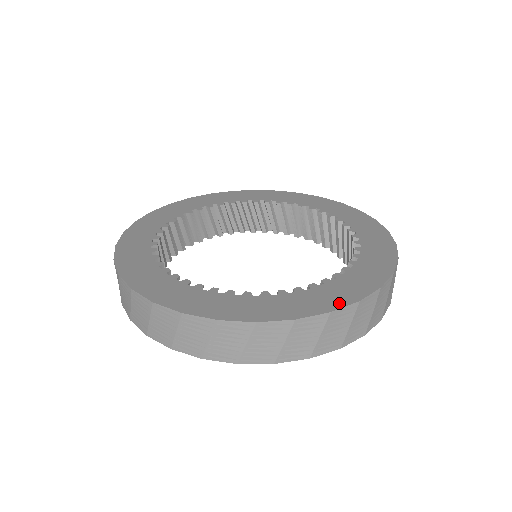
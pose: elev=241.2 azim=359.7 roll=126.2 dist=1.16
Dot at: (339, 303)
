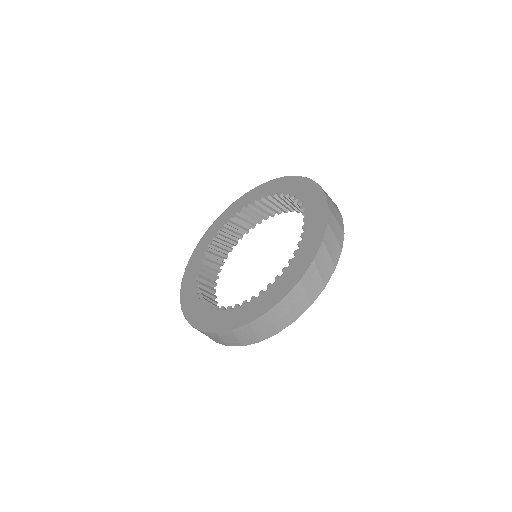
Dot at: (224, 328)
